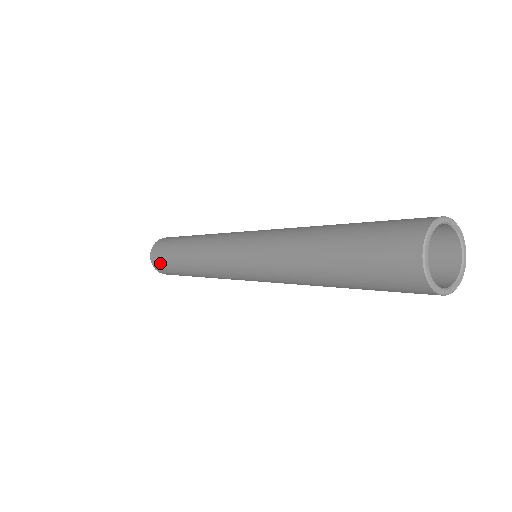
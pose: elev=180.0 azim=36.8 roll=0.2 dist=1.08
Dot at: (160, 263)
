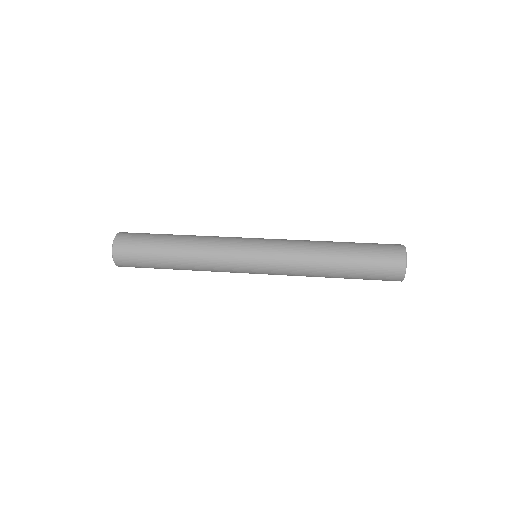
Dot at: (135, 267)
